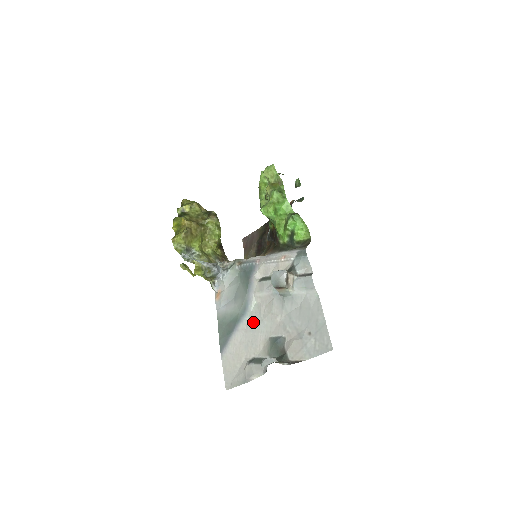
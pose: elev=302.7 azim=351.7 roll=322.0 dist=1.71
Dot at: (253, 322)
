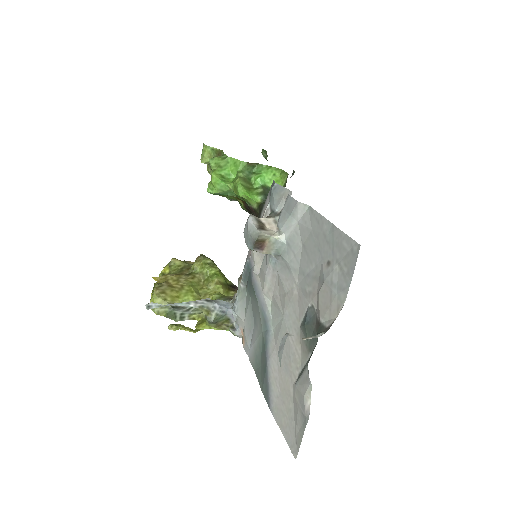
Dot at: (277, 328)
